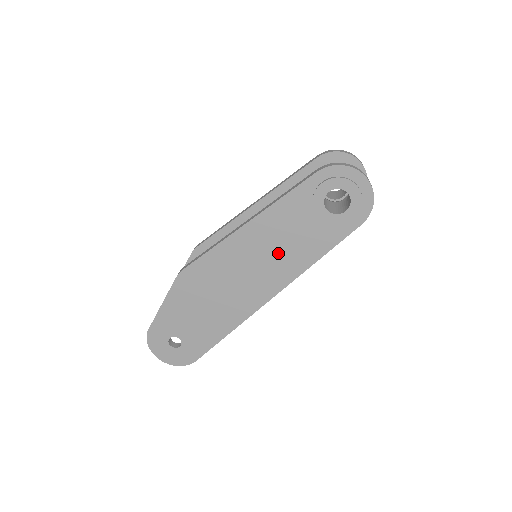
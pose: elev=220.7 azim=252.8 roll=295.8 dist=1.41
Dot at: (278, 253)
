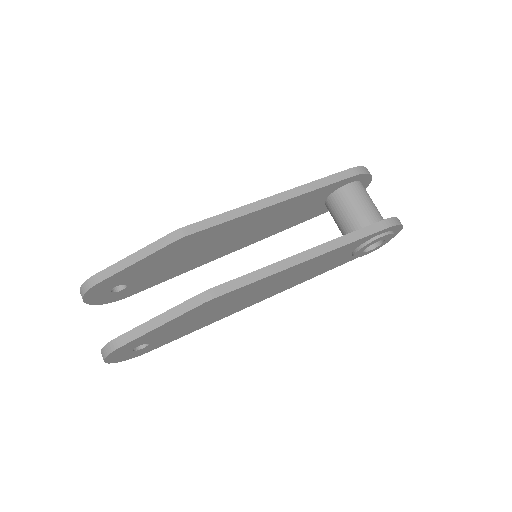
Dot at: (302, 275)
